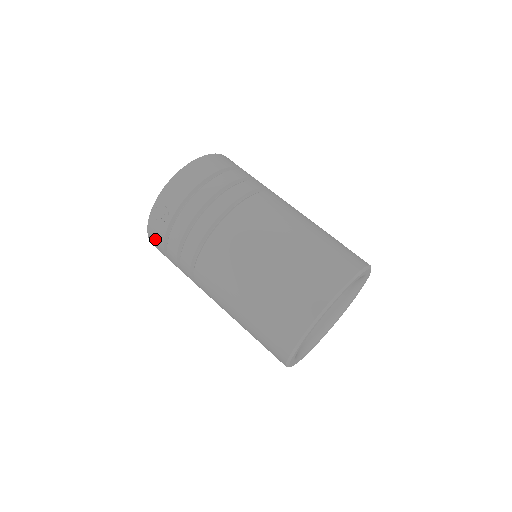
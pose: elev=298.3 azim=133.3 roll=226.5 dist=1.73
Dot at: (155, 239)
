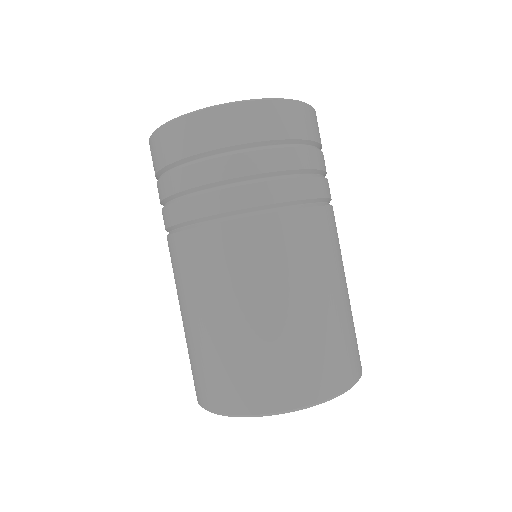
Dot at: occluded
